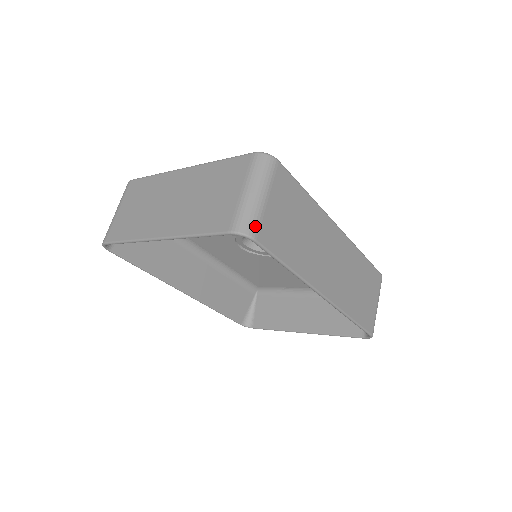
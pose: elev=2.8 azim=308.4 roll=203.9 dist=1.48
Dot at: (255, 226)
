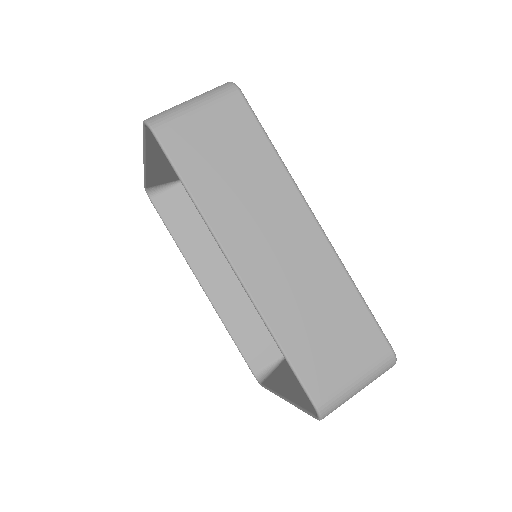
Dot at: (163, 121)
